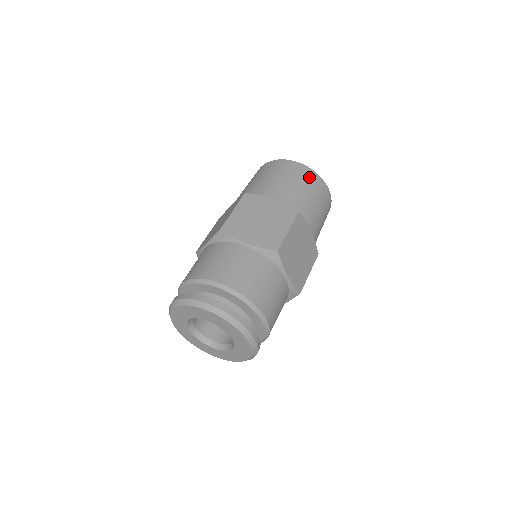
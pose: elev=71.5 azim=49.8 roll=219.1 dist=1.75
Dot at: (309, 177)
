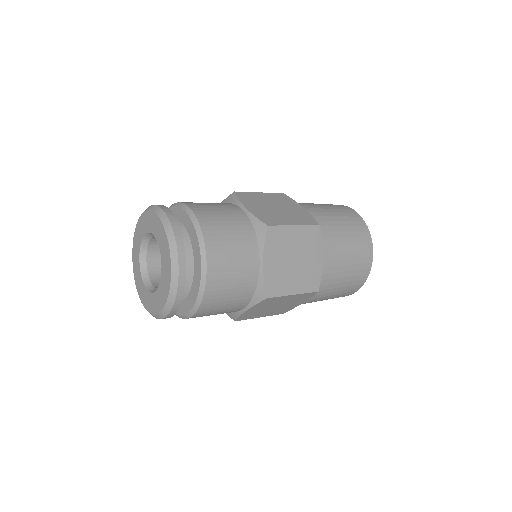
Dot at: (357, 224)
